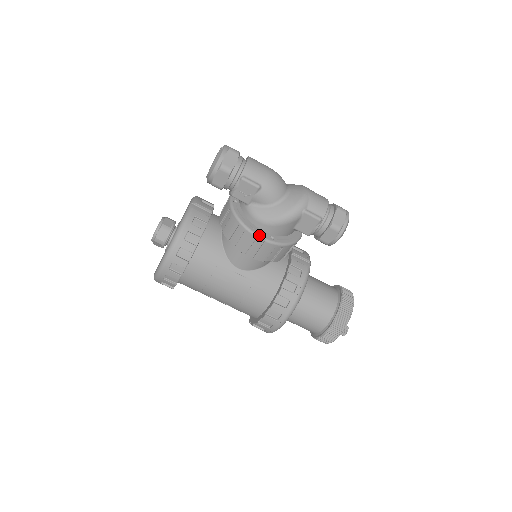
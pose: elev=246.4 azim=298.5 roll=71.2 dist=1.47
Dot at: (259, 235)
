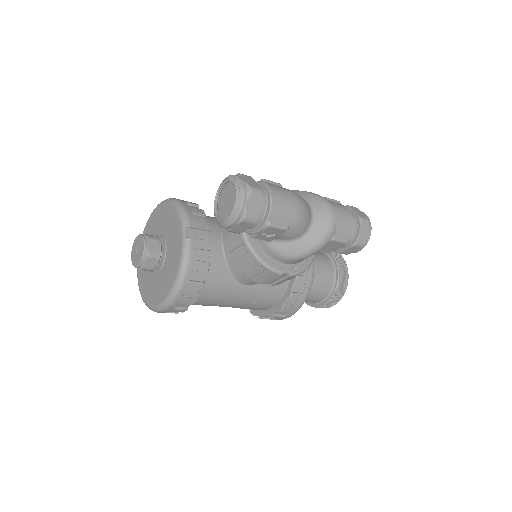
Dot at: (284, 272)
